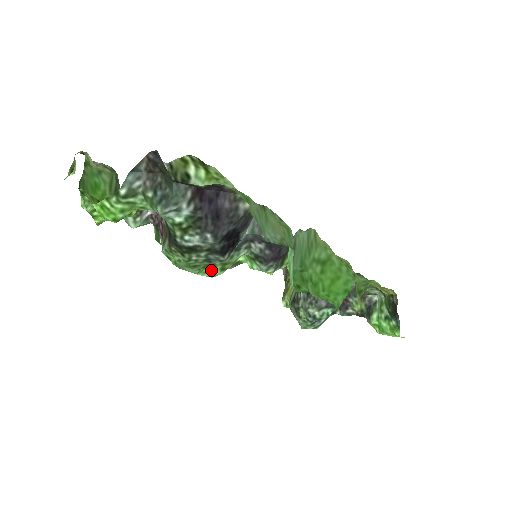
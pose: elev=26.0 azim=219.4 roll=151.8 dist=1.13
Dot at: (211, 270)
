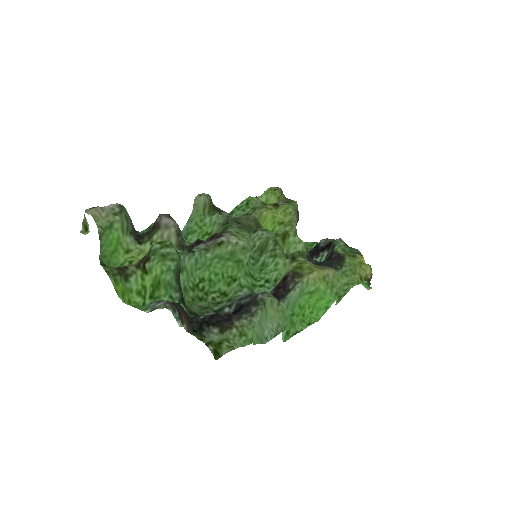
Dot at: (219, 301)
